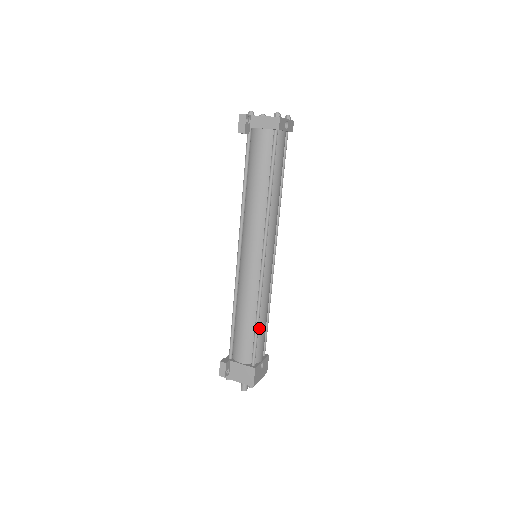
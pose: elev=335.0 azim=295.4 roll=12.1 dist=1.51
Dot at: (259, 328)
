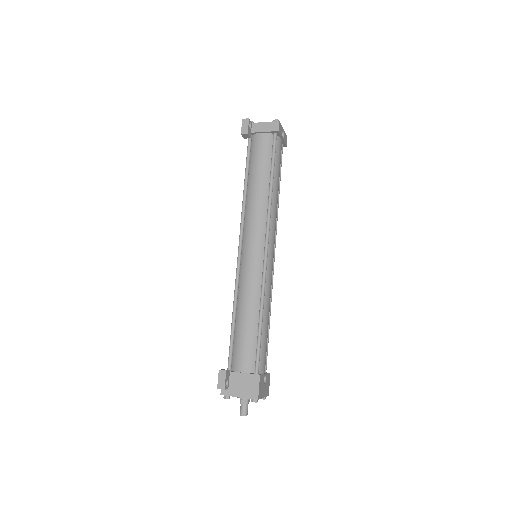
Dot at: (262, 330)
